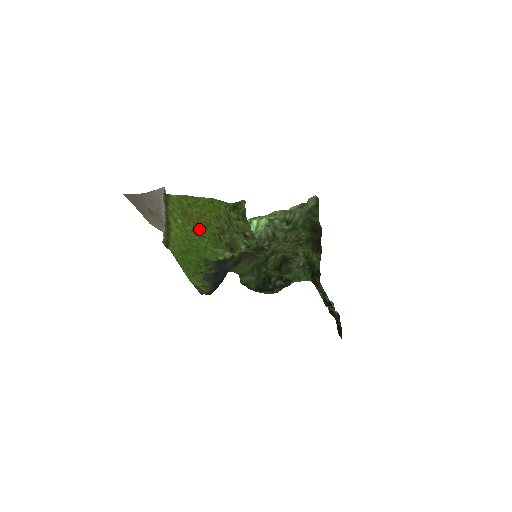
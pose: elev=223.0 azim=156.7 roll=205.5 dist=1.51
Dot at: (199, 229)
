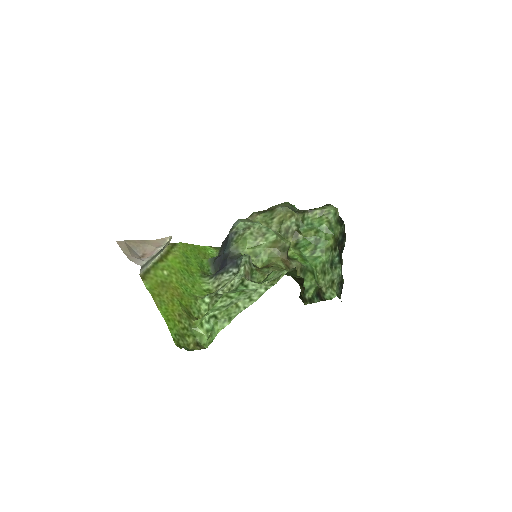
Dot at: (179, 289)
